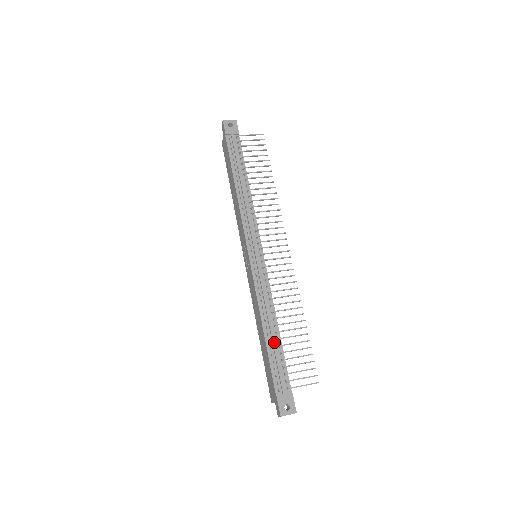
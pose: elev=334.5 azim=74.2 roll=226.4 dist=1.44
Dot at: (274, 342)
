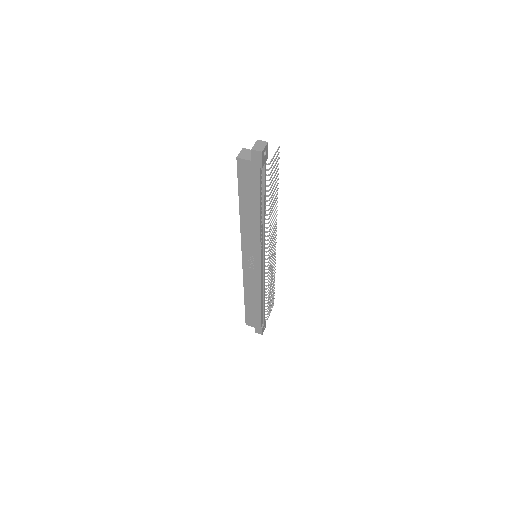
Dot at: (264, 304)
